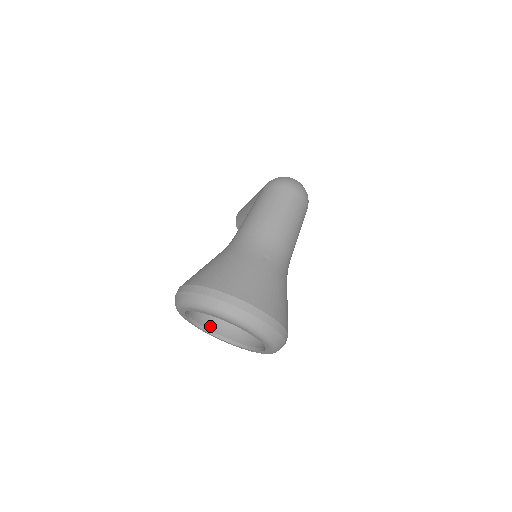
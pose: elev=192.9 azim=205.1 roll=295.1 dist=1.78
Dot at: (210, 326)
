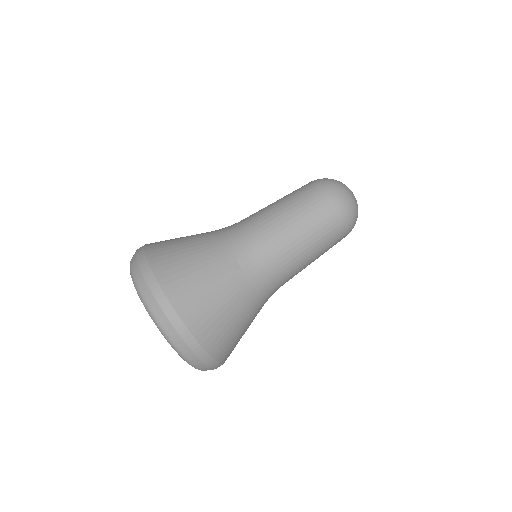
Dot at: occluded
